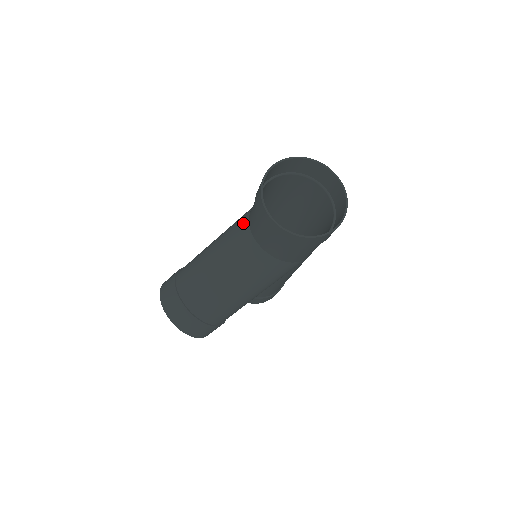
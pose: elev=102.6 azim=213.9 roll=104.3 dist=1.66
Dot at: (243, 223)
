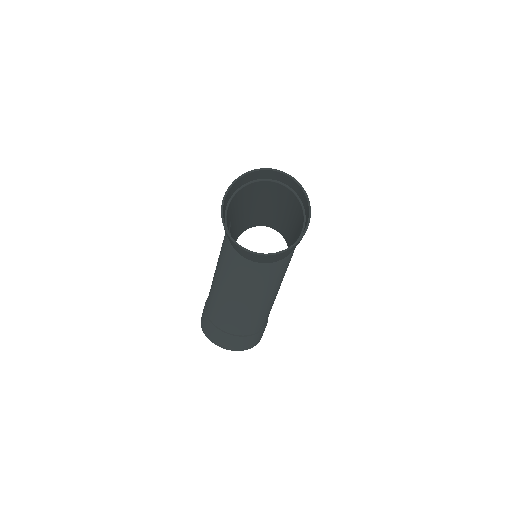
Dot at: (229, 251)
